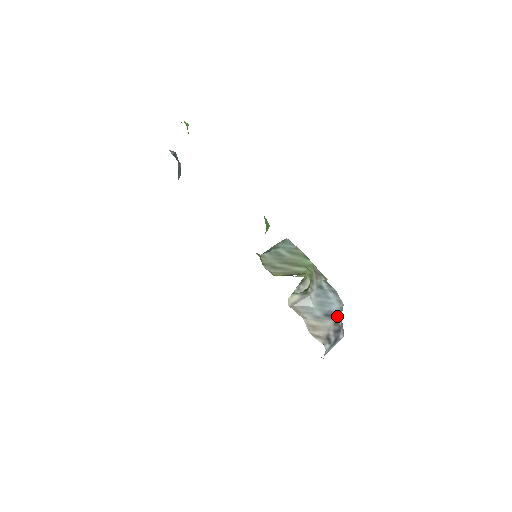
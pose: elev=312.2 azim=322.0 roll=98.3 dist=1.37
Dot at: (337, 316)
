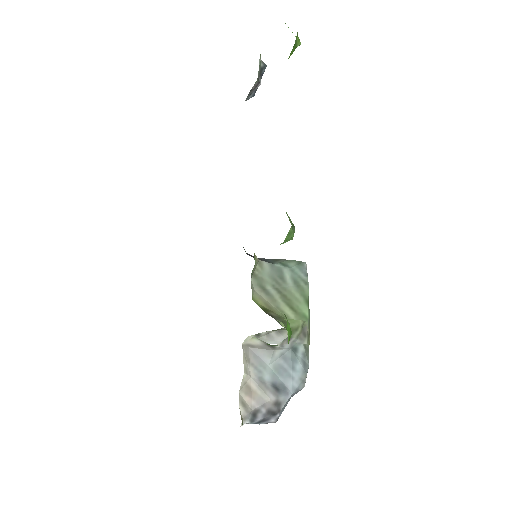
Dot at: (286, 396)
